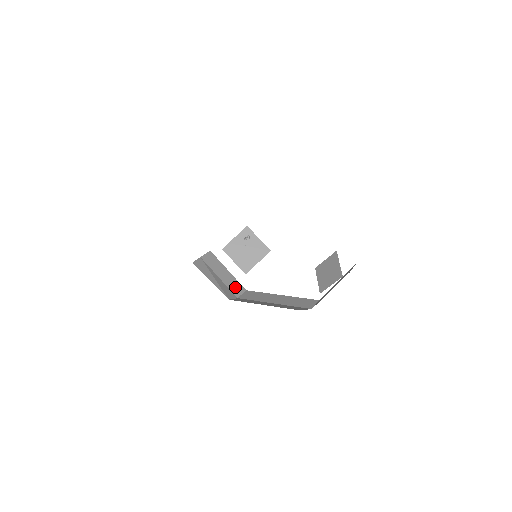
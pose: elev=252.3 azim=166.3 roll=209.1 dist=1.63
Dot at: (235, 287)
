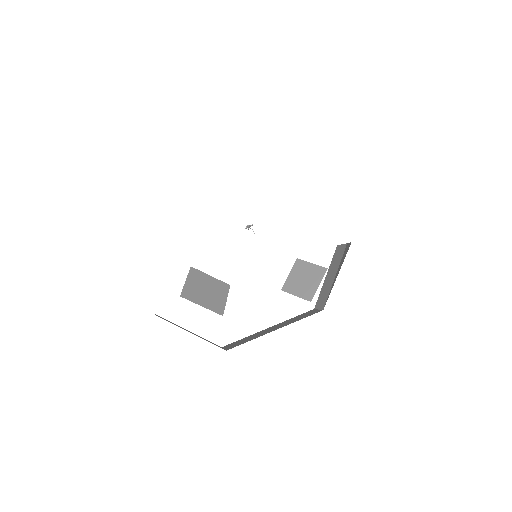
Dot at: (212, 343)
